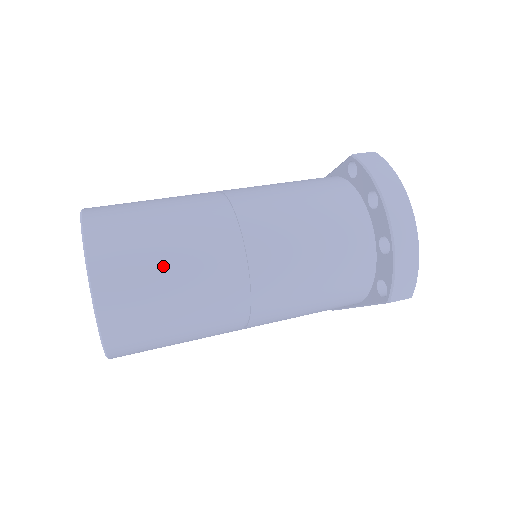
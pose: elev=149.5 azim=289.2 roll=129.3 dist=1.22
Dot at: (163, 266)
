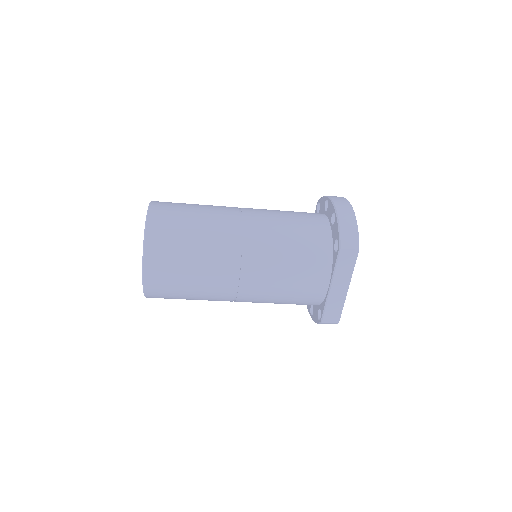
Dot at: (191, 210)
